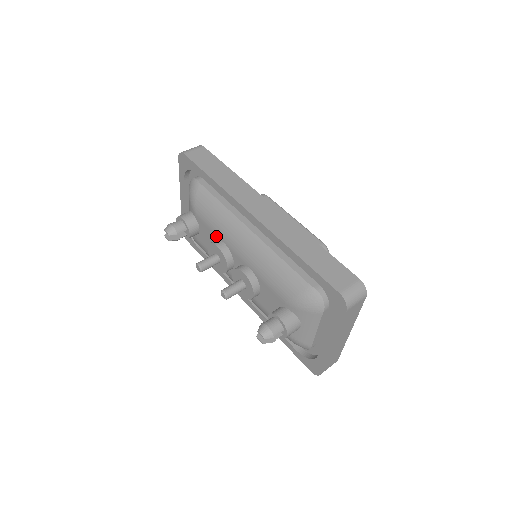
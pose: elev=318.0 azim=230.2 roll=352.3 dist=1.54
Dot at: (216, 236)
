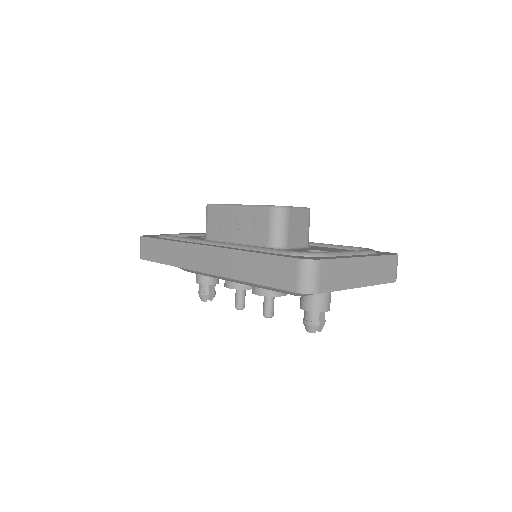
Dot at: occluded
